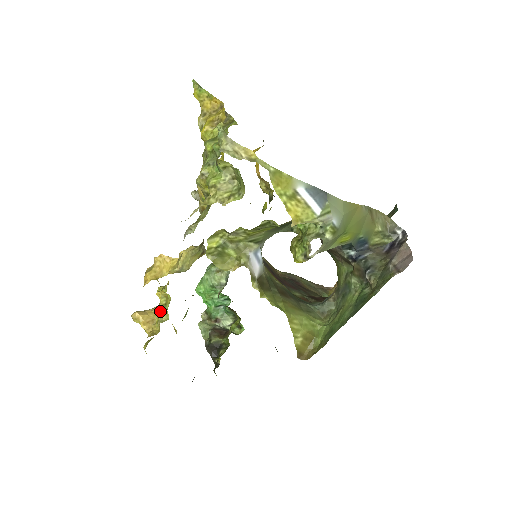
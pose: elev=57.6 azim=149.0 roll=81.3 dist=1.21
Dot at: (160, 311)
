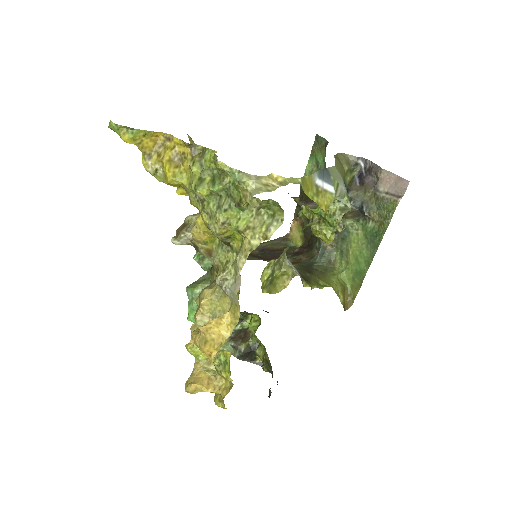
Dot at: (205, 366)
